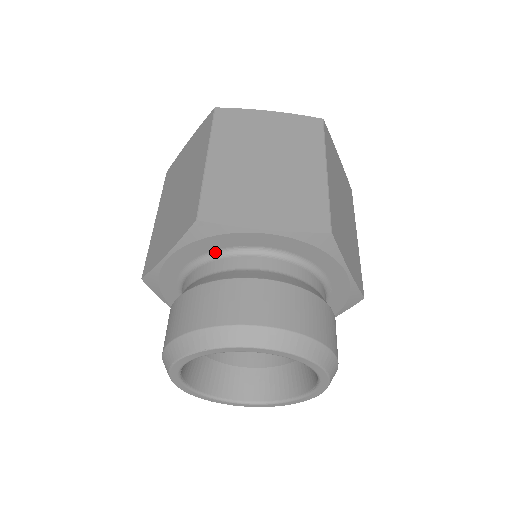
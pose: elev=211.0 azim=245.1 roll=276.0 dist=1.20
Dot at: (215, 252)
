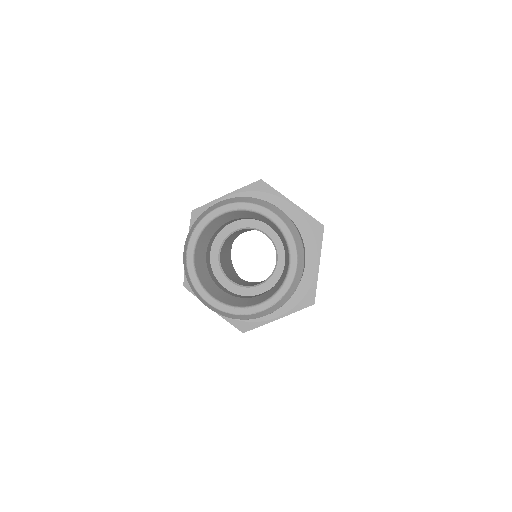
Dot at: occluded
